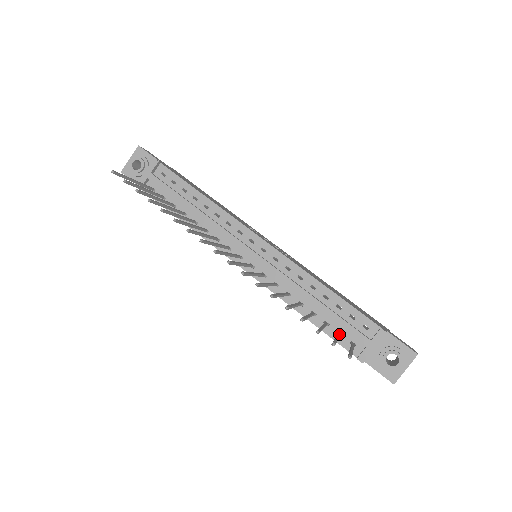
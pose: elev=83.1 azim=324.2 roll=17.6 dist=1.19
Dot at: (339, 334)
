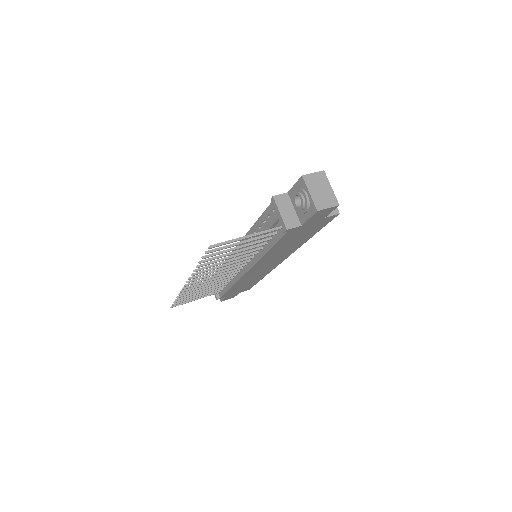
Dot at: (262, 236)
